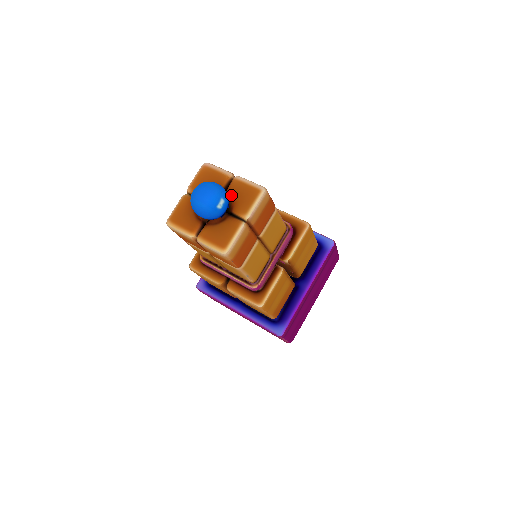
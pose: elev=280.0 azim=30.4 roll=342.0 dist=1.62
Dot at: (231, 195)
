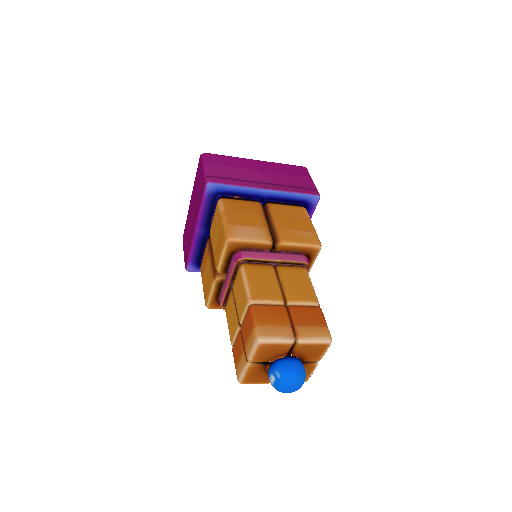
Dot at: (300, 355)
